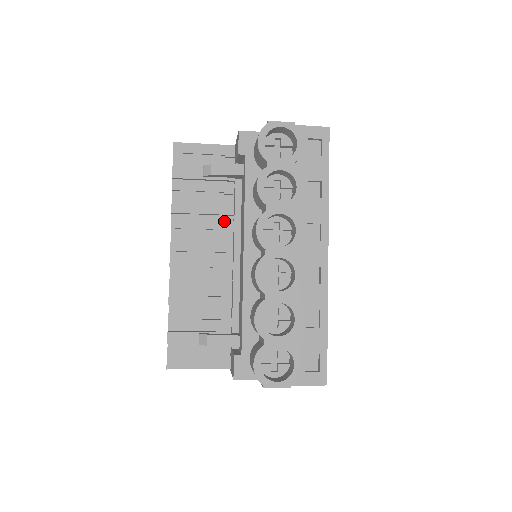
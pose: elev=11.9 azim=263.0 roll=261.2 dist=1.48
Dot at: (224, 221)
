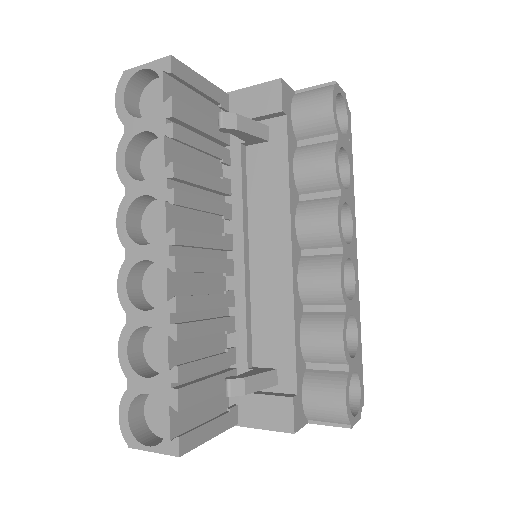
Dot at: (224, 203)
